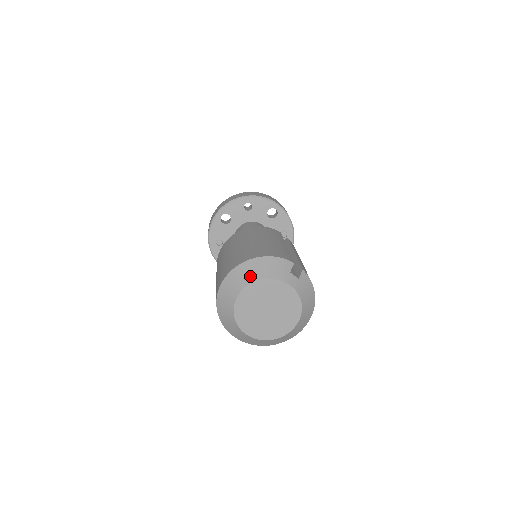
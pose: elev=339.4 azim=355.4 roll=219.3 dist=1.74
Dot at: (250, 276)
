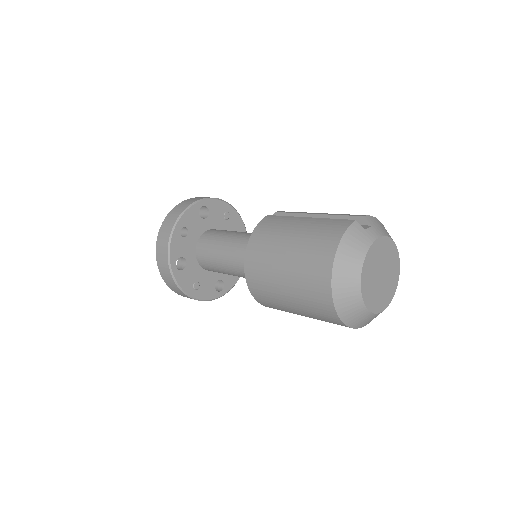
Dot at: (353, 272)
